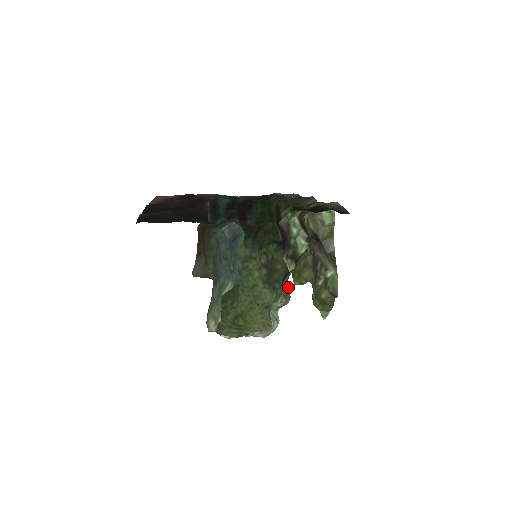
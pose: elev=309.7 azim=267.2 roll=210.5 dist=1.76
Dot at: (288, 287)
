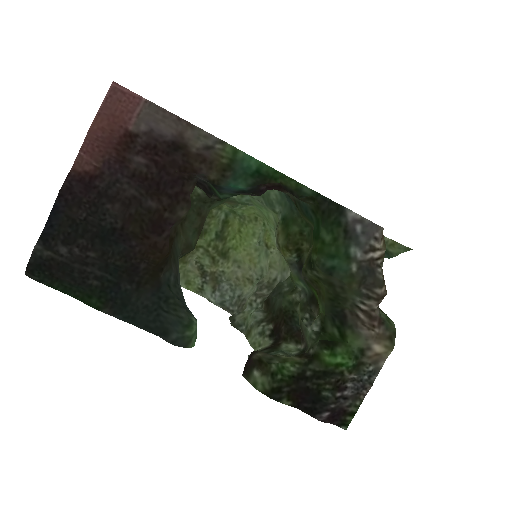
Dot at: occluded
